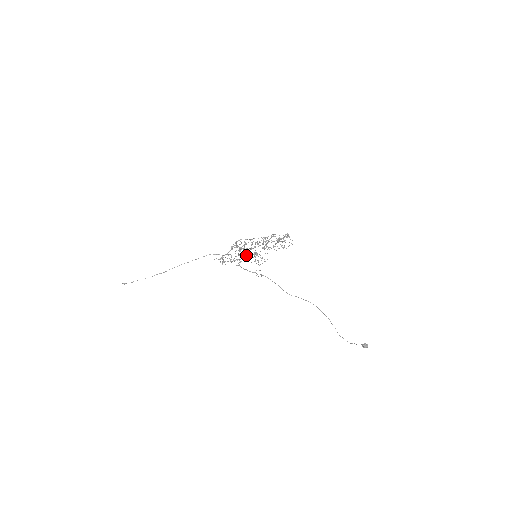
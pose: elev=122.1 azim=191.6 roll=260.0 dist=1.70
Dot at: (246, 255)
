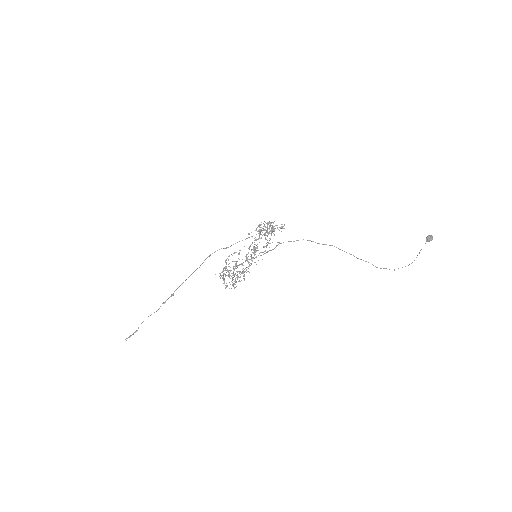
Dot at: occluded
